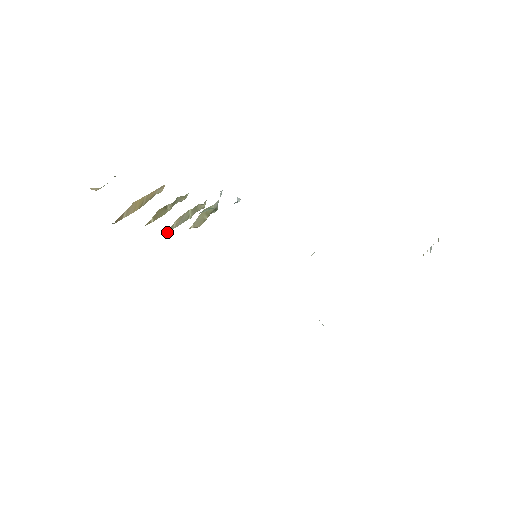
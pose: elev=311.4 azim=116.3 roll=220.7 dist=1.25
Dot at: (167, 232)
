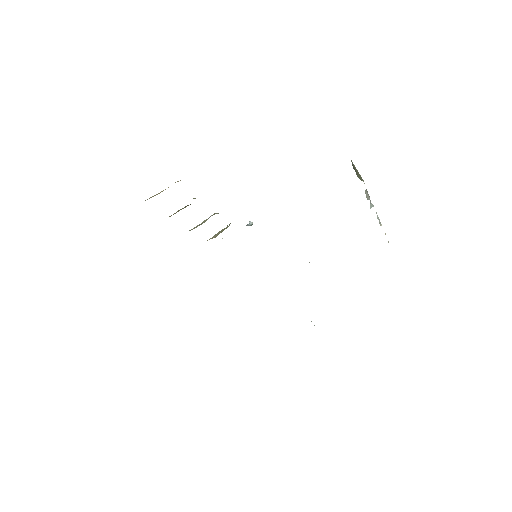
Dot at: occluded
